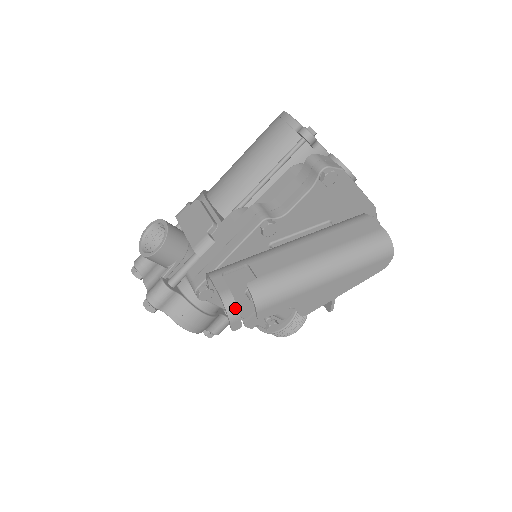
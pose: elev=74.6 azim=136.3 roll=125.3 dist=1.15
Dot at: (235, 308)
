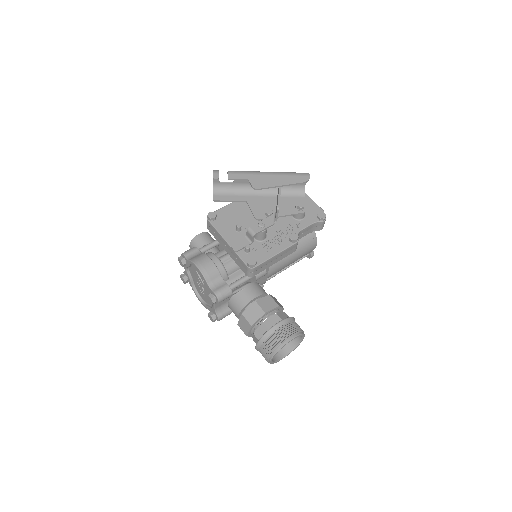
Dot at: (218, 171)
